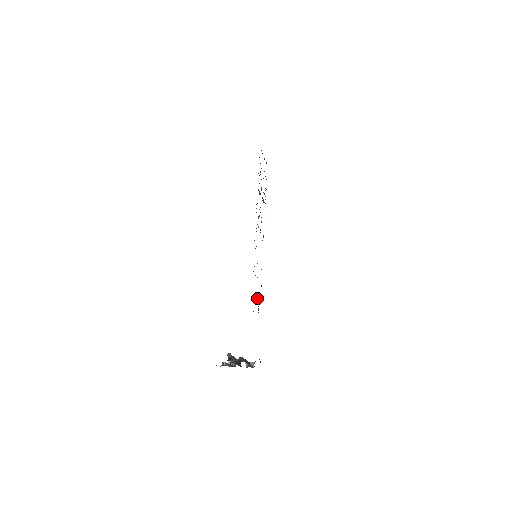
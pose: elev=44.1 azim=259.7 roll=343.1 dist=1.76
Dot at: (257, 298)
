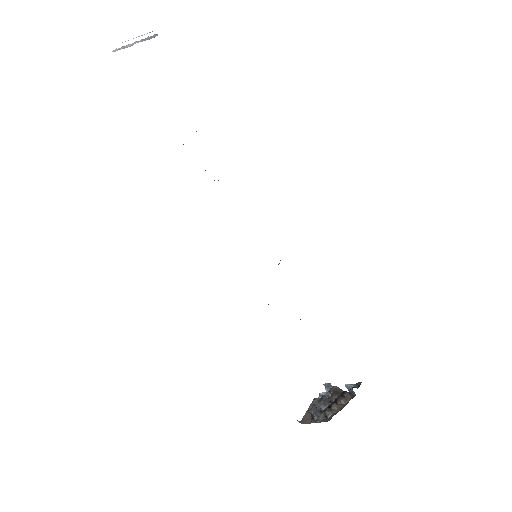
Dot at: occluded
